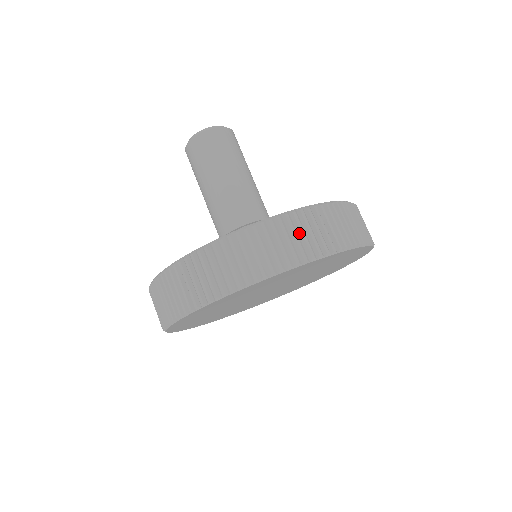
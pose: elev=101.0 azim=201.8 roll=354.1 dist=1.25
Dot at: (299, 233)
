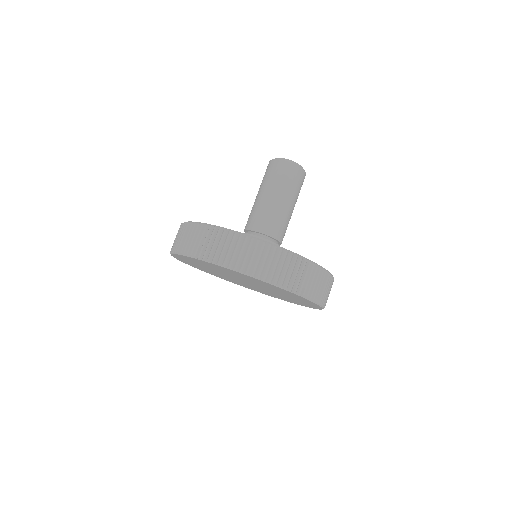
Dot at: (251, 254)
